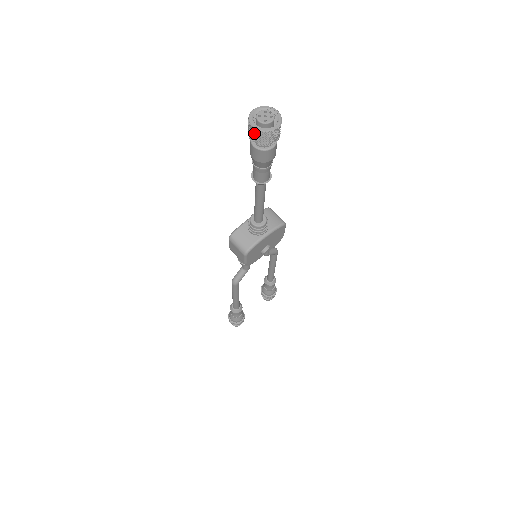
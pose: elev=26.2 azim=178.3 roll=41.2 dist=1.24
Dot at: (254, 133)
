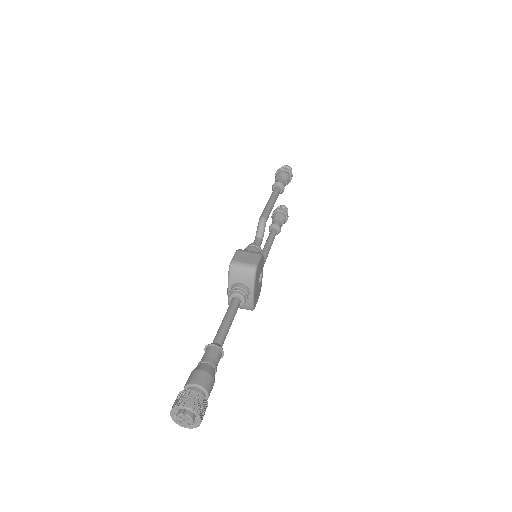
Dot at: occluded
